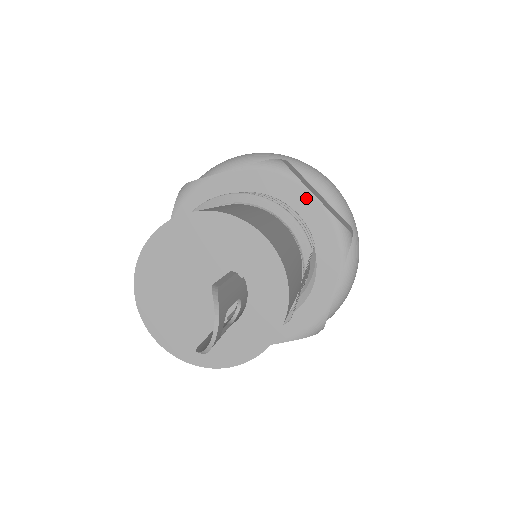
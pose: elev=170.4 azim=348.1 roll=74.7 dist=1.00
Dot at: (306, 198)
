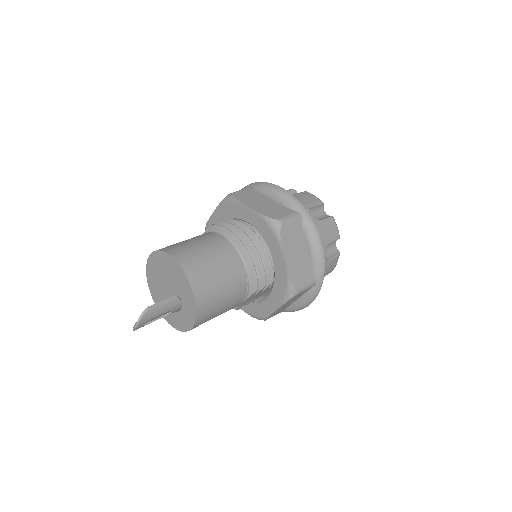
Dot at: (280, 257)
